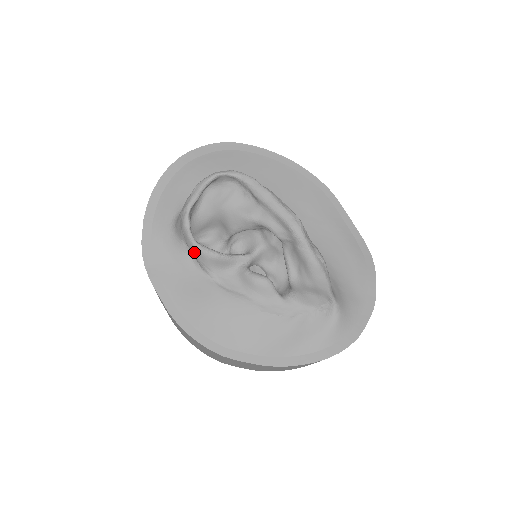
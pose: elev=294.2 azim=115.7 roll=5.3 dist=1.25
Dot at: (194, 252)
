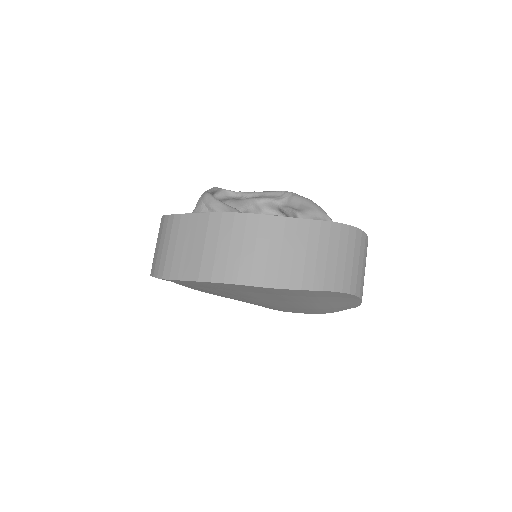
Dot at: (217, 205)
